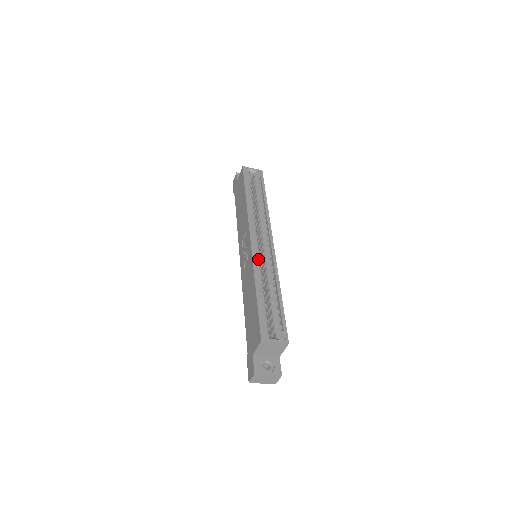
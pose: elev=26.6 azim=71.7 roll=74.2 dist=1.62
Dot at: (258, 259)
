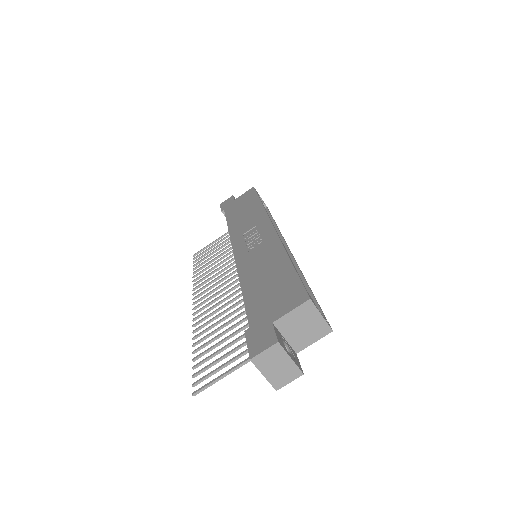
Dot at: occluded
